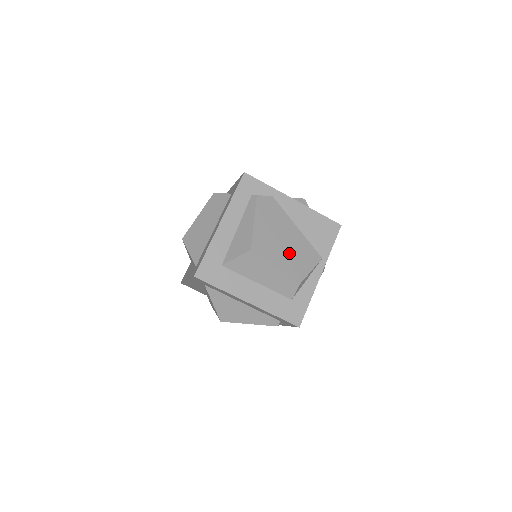
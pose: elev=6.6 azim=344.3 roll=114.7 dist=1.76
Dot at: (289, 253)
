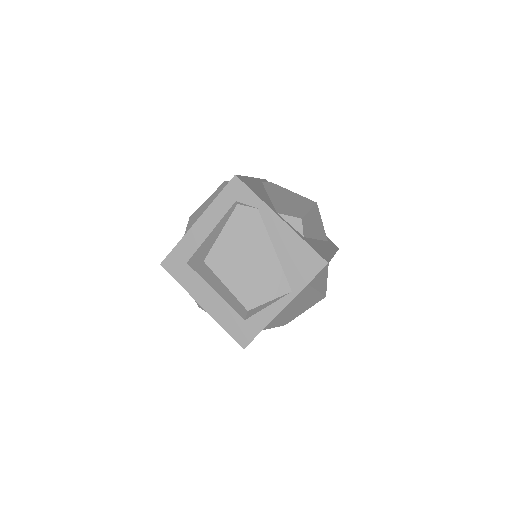
Dot at: (250, 275)
